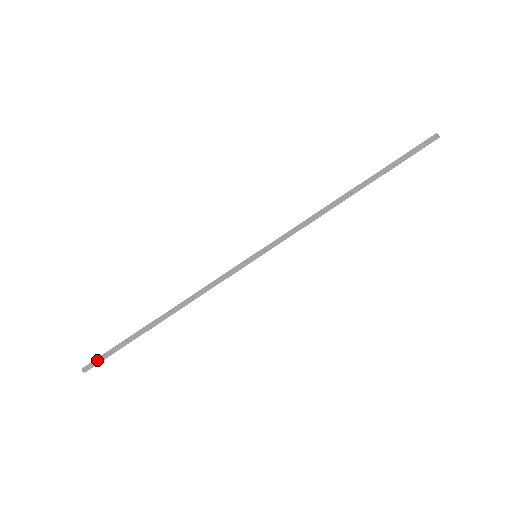
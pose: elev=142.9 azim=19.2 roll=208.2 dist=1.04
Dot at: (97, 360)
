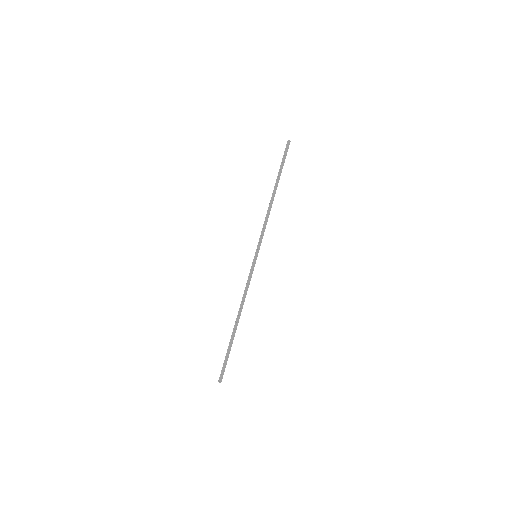
Dot at: (222, 370)
